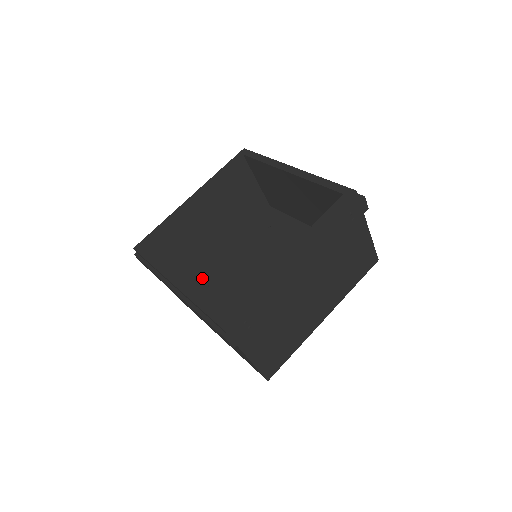
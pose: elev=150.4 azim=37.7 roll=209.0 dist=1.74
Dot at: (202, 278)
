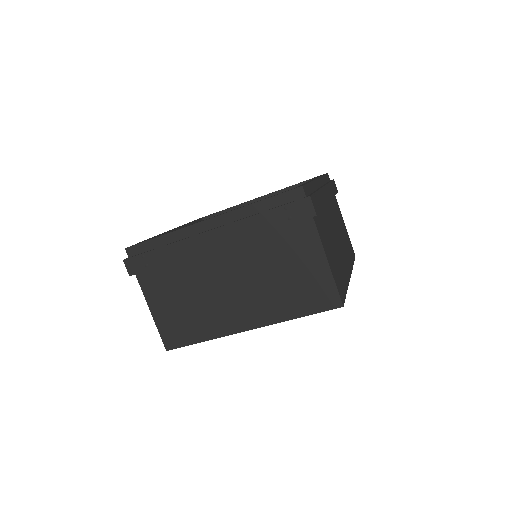
Dot at: occluded
